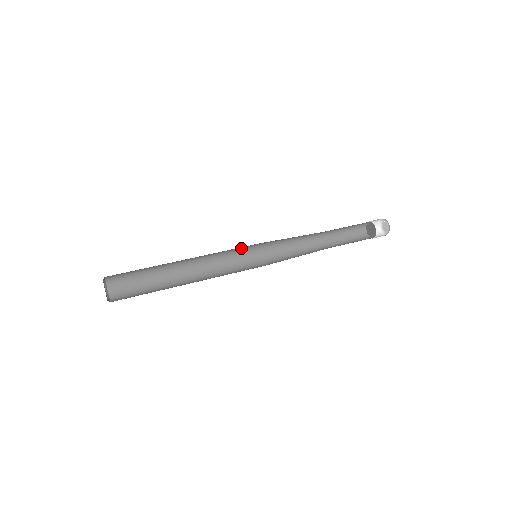
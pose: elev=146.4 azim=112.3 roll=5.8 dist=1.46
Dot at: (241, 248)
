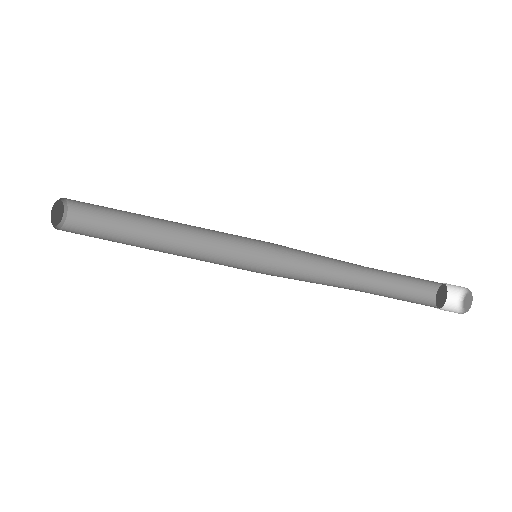
Dot at: occluded
